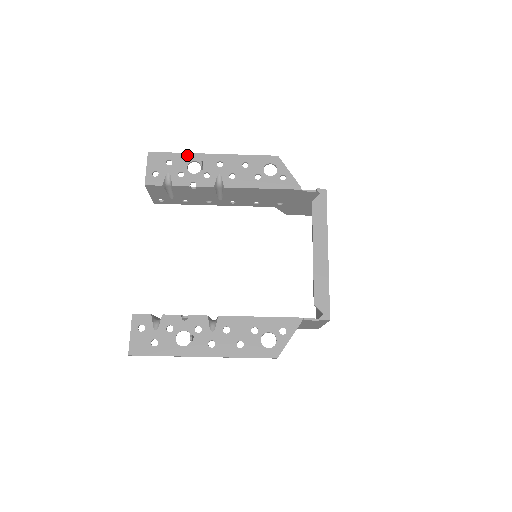
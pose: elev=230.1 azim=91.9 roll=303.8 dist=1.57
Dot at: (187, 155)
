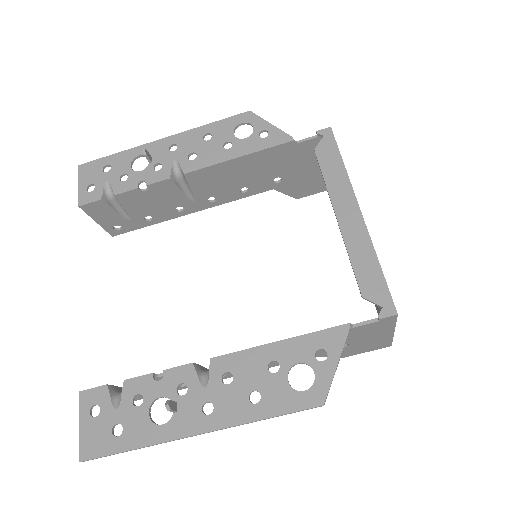
Dot at: (128, 152)
